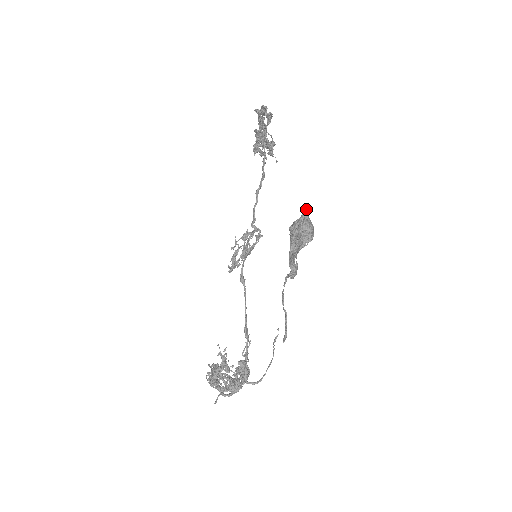
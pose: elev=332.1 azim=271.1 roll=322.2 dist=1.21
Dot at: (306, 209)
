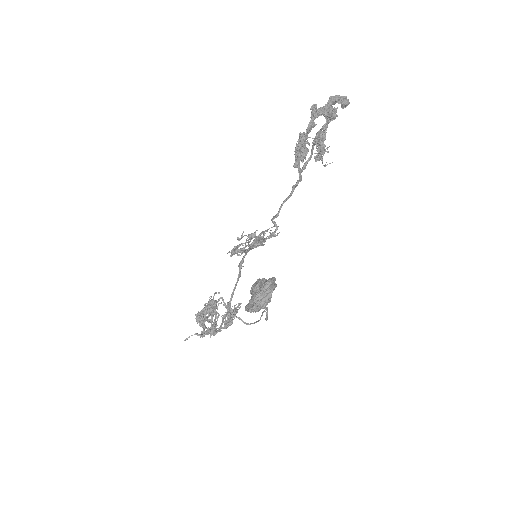
Dot at: (271, 280)
